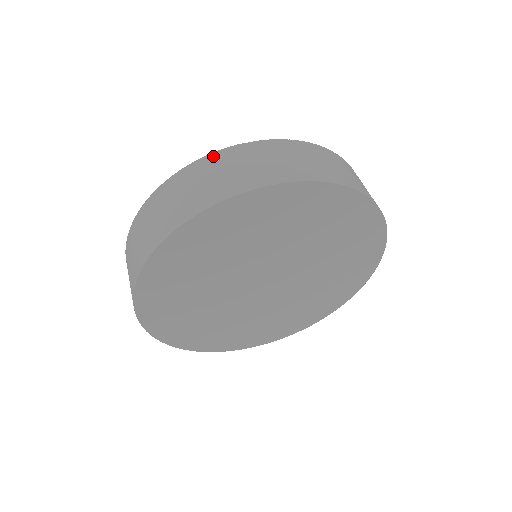
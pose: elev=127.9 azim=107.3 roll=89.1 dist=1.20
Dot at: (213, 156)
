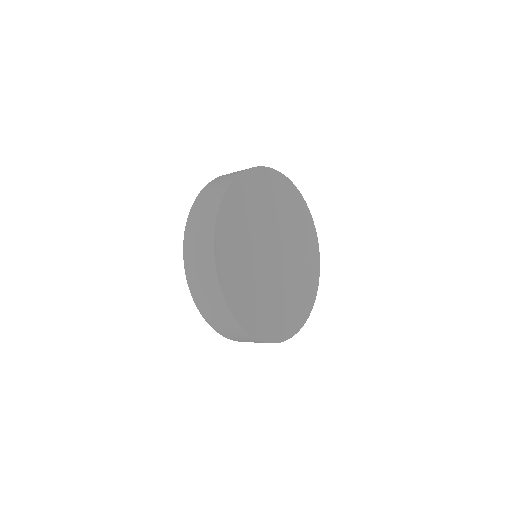
Dot at: occluded
